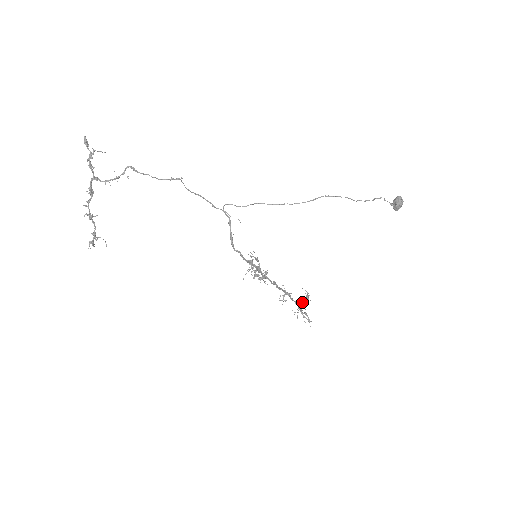
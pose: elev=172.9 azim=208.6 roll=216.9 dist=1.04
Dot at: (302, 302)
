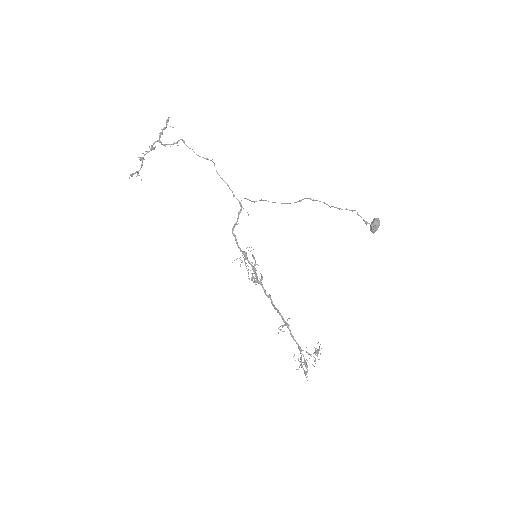
Dot at: (307, 352)
